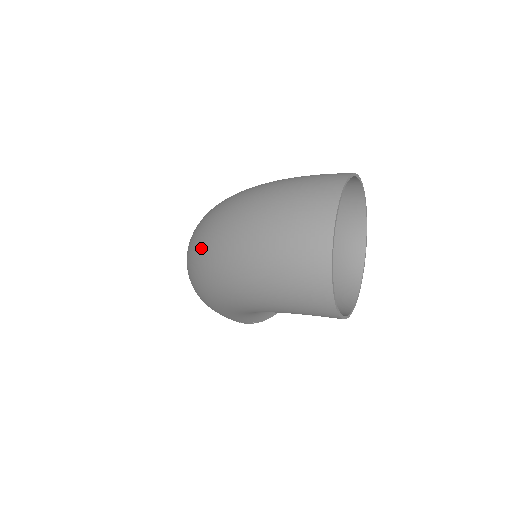
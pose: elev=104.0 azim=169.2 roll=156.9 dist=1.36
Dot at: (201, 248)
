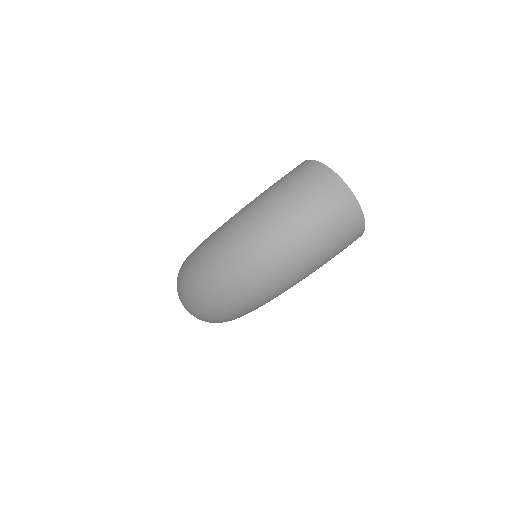
Dot at: (257, 272)
